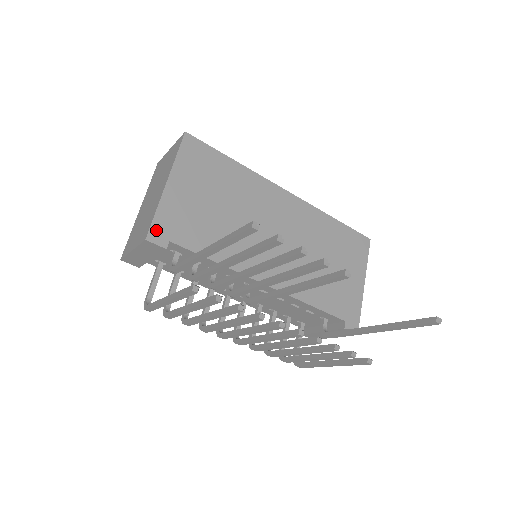
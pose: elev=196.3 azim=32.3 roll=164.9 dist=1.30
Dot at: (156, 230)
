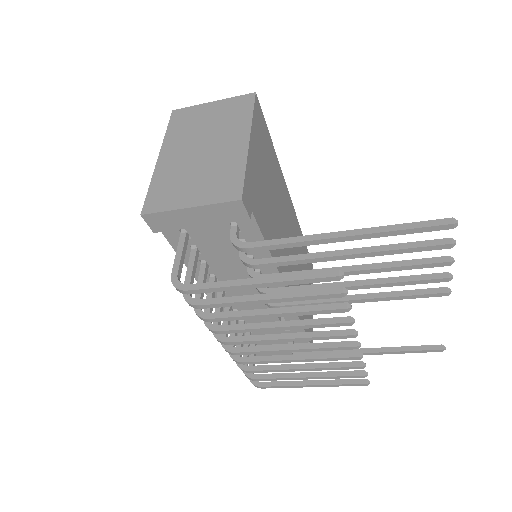
Dot at: (246, 192)
